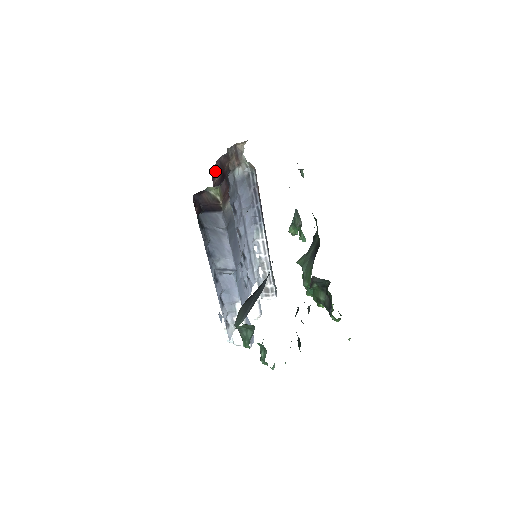
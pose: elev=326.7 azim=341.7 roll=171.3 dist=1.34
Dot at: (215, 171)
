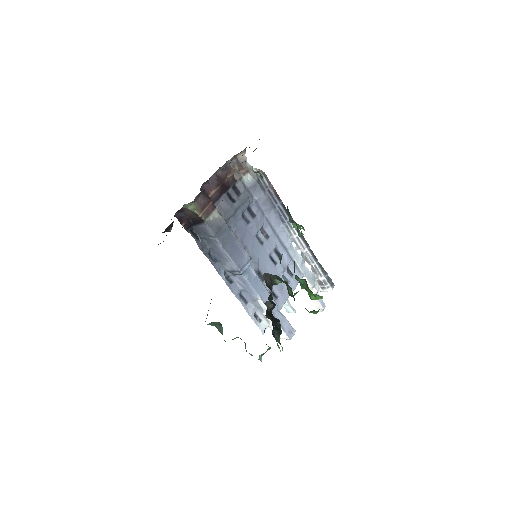
Dot at: (210, 186)
